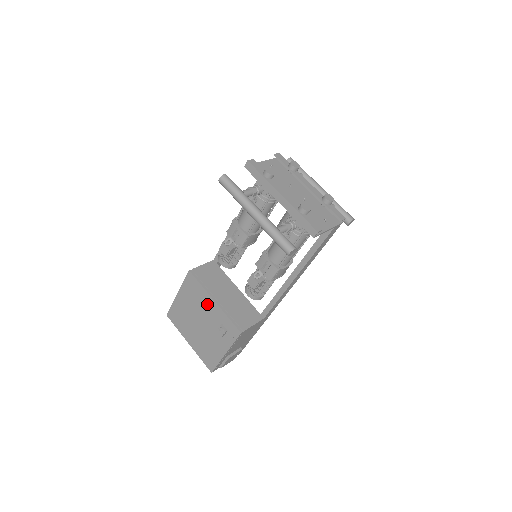
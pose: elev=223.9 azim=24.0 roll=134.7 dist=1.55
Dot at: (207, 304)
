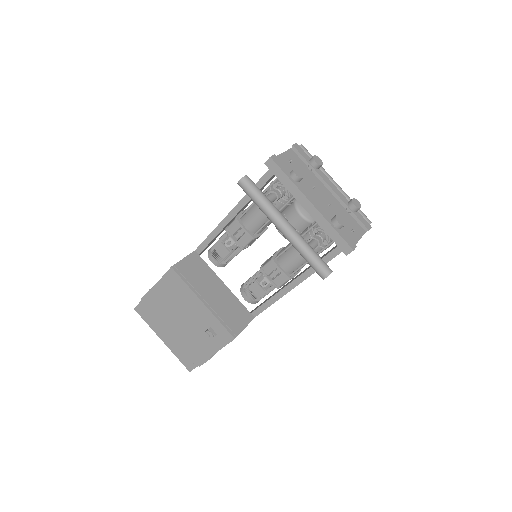
Dot at: (192, 305)
